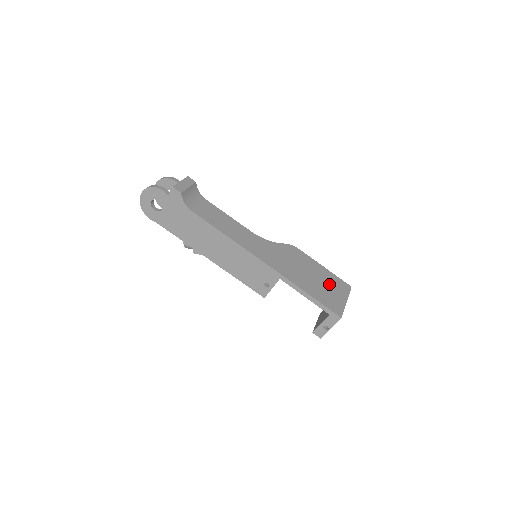
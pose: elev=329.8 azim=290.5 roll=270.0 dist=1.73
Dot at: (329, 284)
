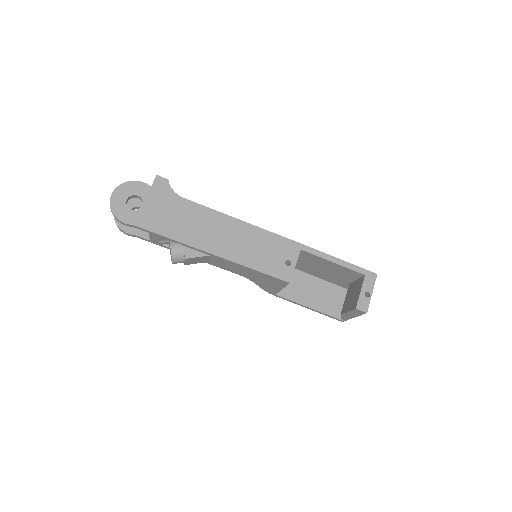
Dot at: occluded
